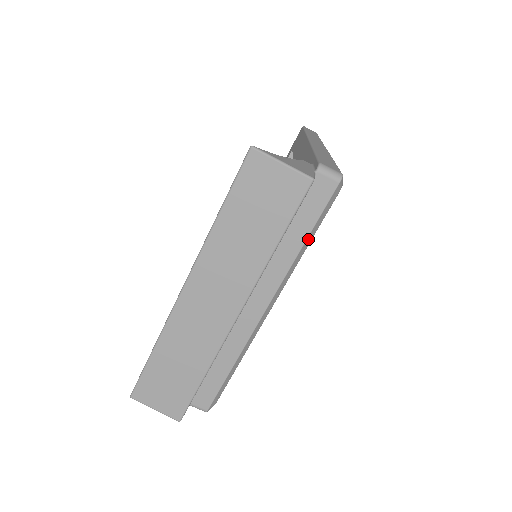
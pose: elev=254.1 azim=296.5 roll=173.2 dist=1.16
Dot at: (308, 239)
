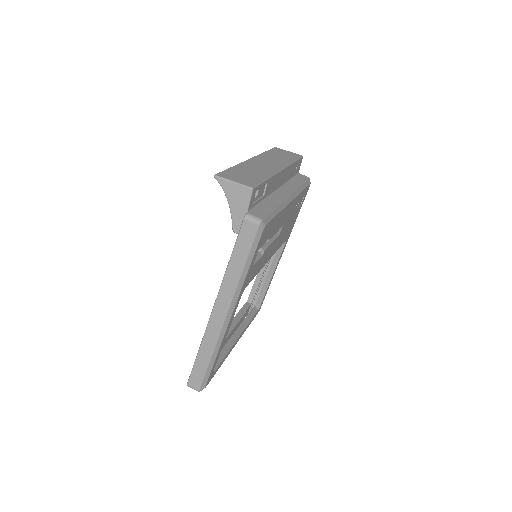
Dot at: (303, 186)
